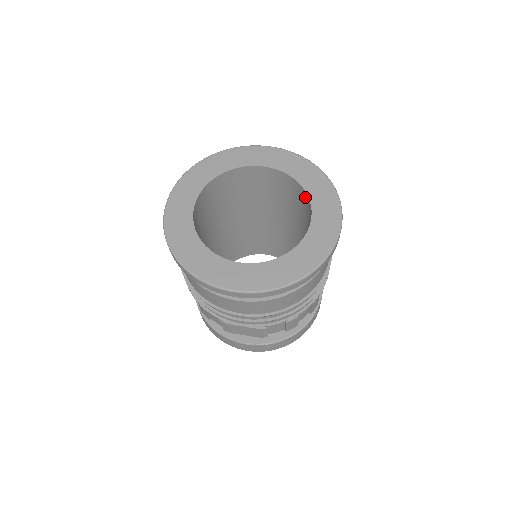
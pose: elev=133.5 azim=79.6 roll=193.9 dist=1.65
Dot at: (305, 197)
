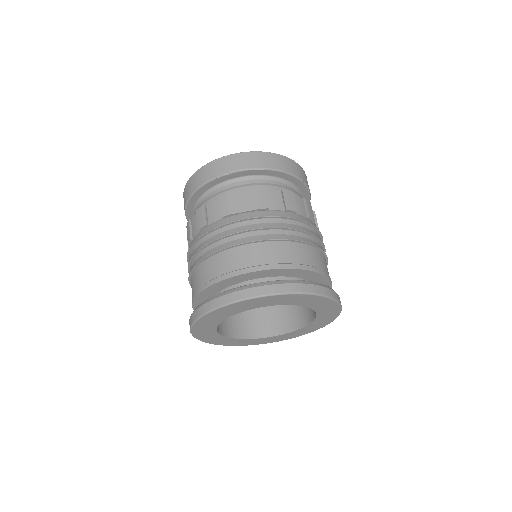
Dot at: occluded
